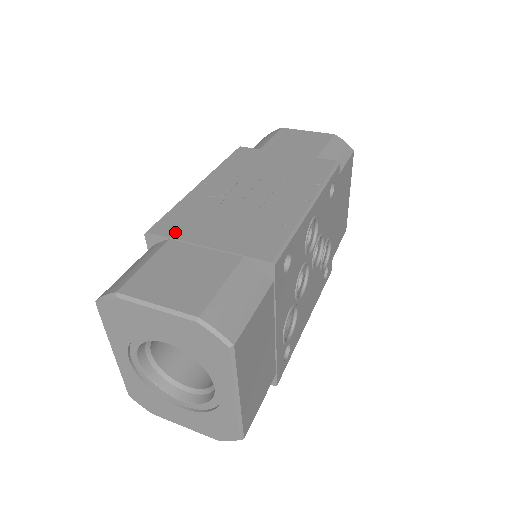
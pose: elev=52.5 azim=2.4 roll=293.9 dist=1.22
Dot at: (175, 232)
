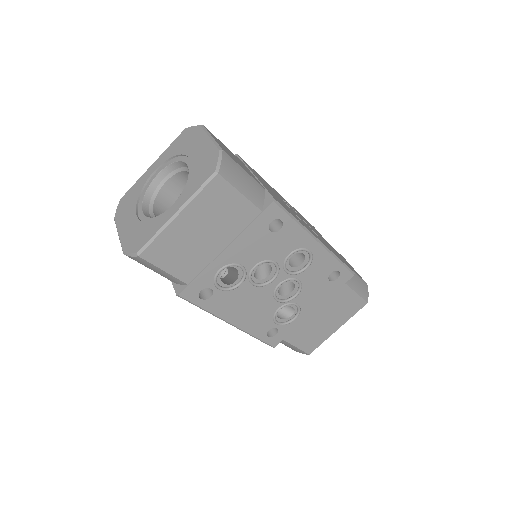
Dot at: (248, 166)
